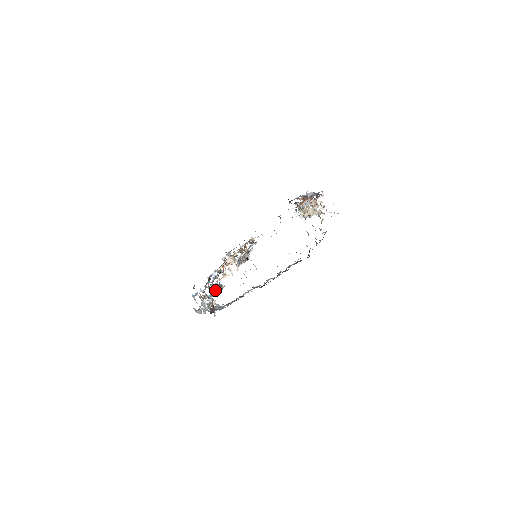
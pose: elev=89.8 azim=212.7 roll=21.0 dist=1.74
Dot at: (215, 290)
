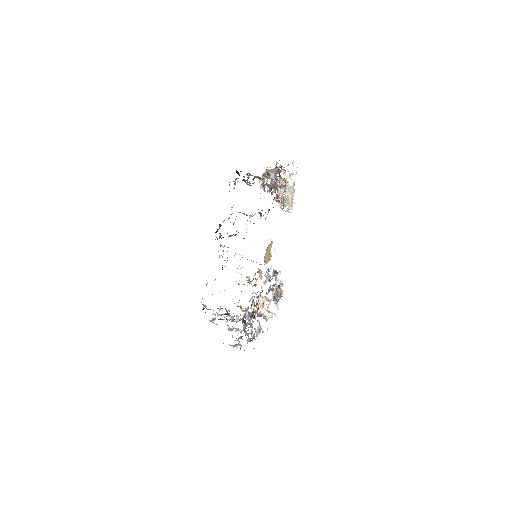
Dot at: (259, 332)
